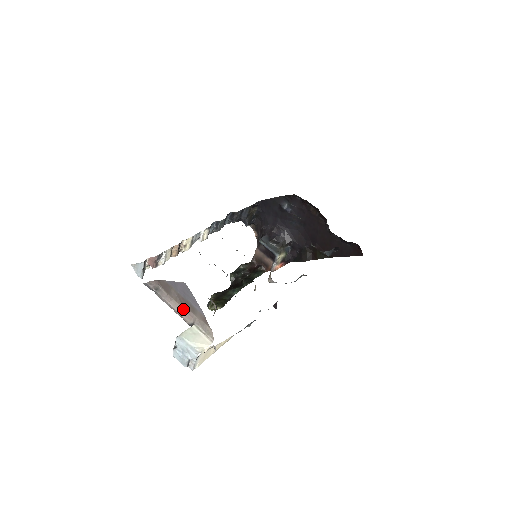
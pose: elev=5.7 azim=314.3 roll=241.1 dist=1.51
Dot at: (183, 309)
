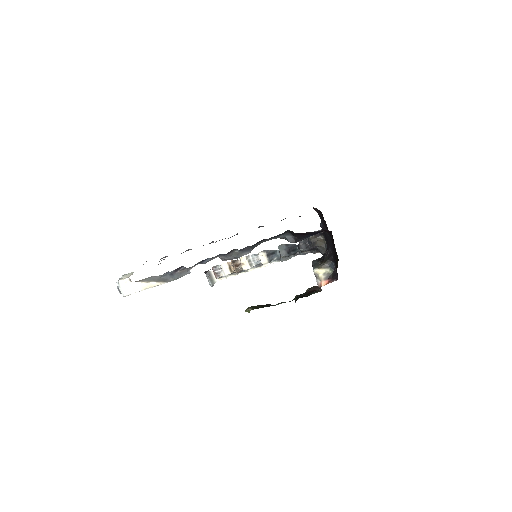
Dot at: occluded
